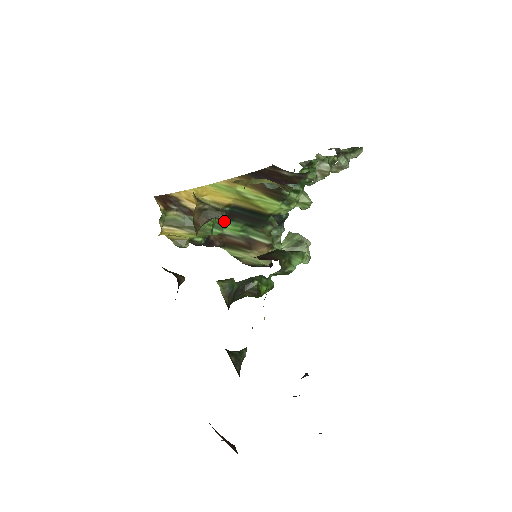
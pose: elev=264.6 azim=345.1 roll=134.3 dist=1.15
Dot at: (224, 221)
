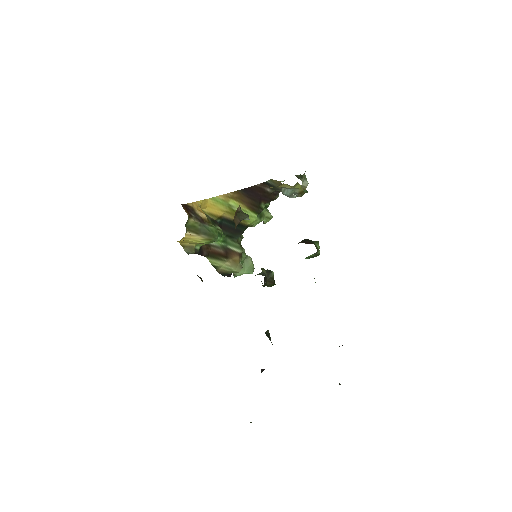
Dot at: (220, 230)
